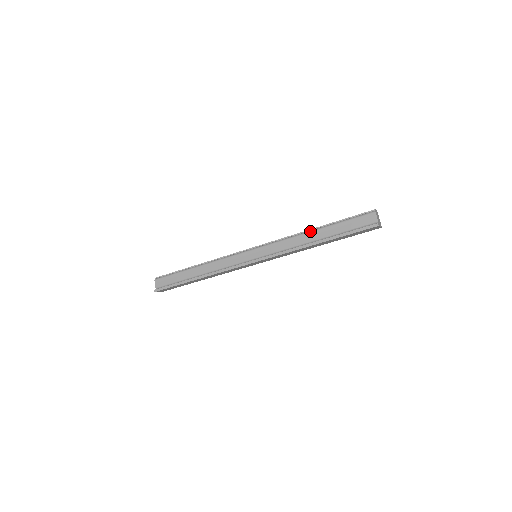
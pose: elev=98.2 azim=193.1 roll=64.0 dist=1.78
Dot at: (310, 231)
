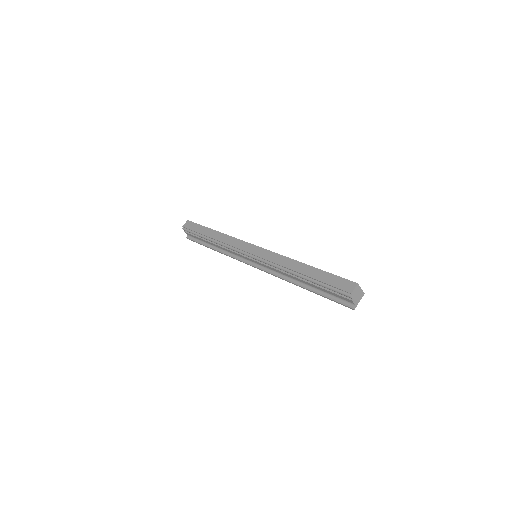
Dot at: (294, 274)
